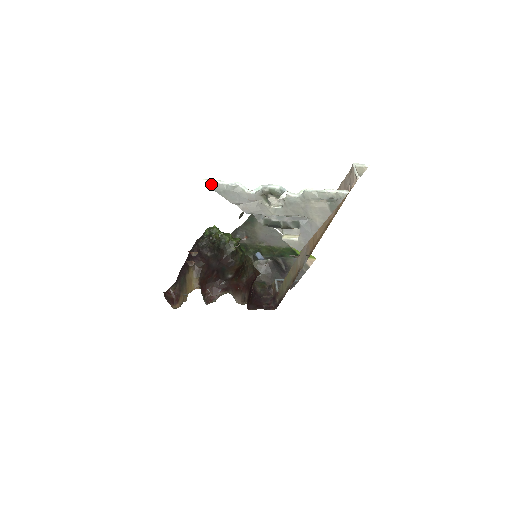
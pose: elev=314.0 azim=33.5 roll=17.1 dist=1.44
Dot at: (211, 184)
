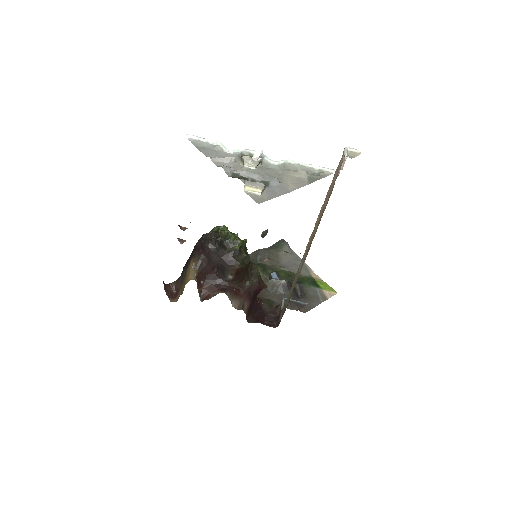
Dot at: (192, 139)
